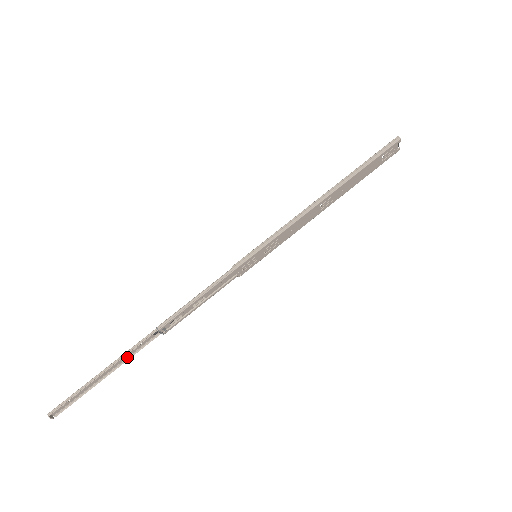
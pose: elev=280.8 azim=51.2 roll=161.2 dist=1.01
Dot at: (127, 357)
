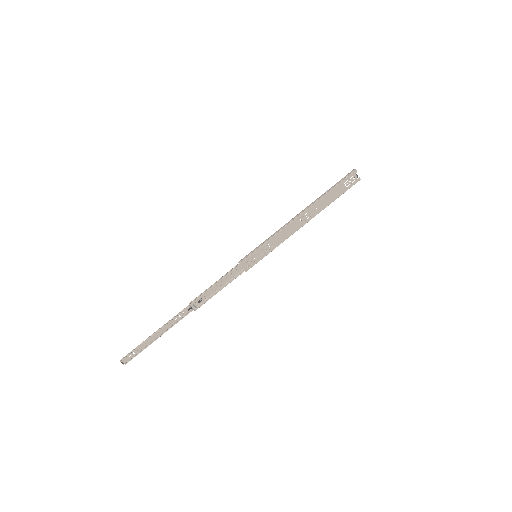
Dot at: (171, 326)
